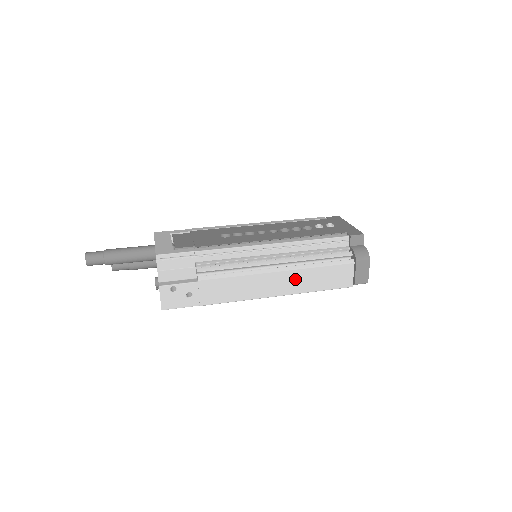
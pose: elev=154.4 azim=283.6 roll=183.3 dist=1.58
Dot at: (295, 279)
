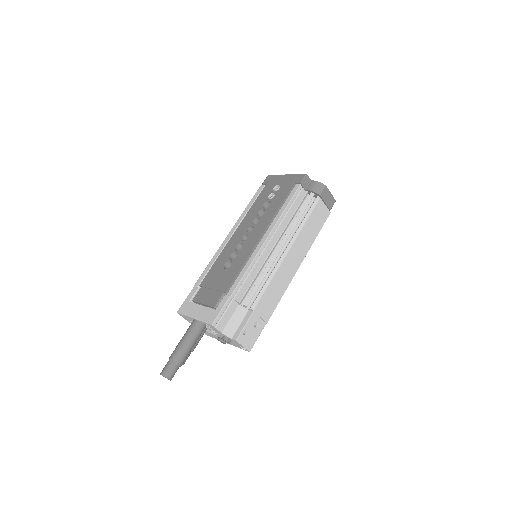
Dot at: (300, 245)
